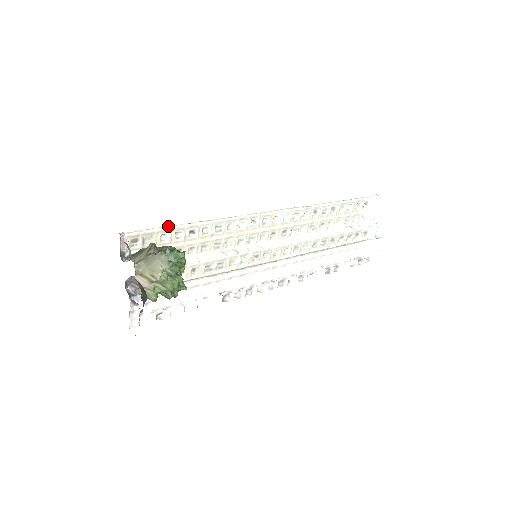
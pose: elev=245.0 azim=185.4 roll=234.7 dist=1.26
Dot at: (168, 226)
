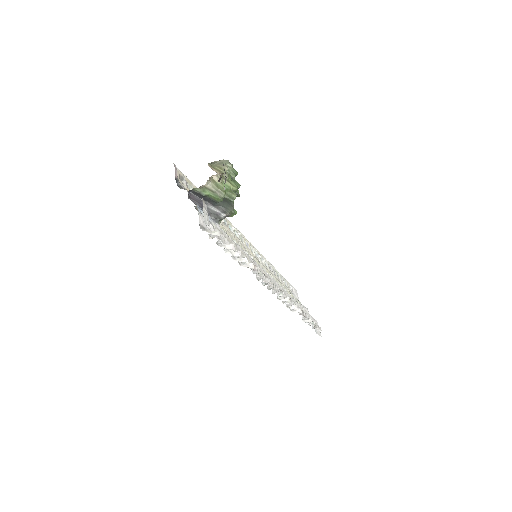
Dot at: occluded
